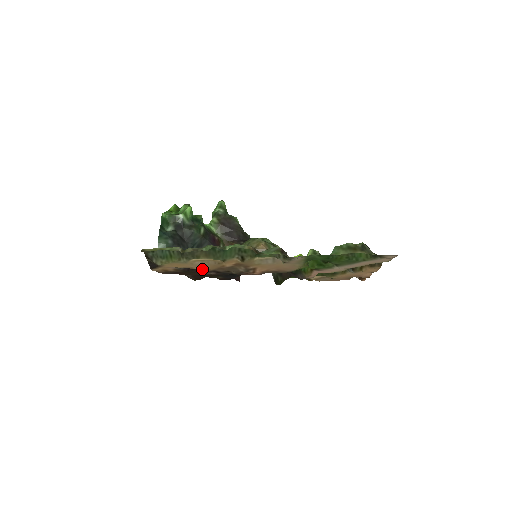
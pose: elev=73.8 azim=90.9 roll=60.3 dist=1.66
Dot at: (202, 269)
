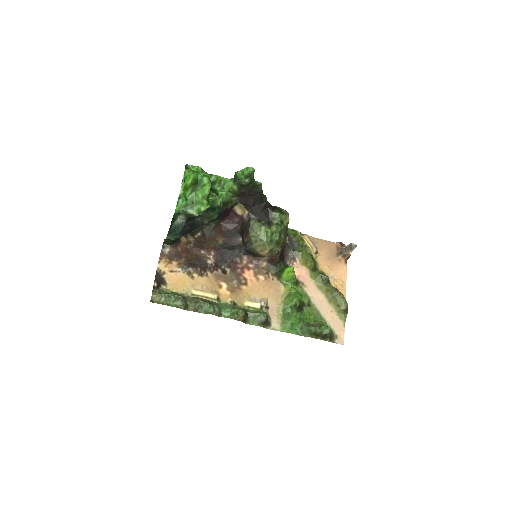
Dot at: (202, 276)
